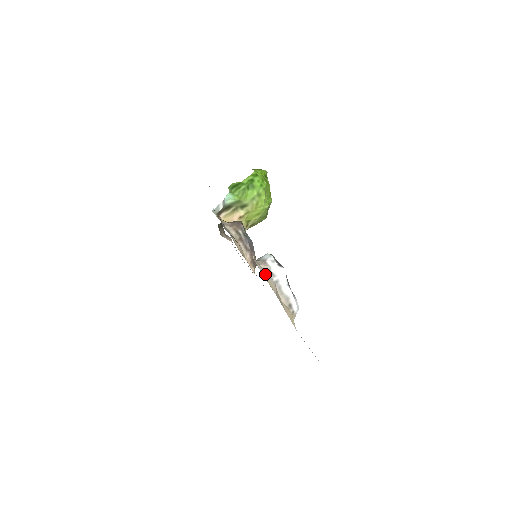
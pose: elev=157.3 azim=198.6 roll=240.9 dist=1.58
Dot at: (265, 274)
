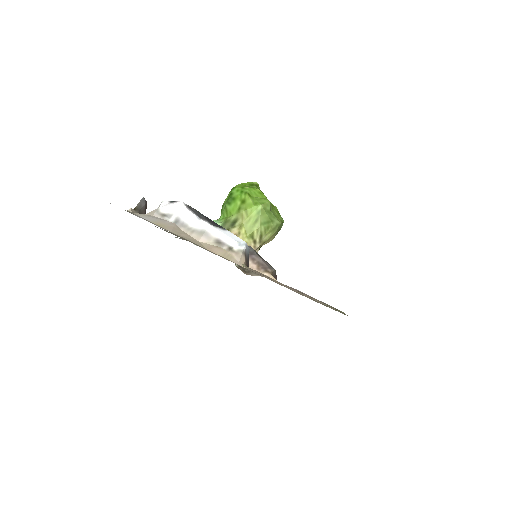
Dot at: (153, 220)
